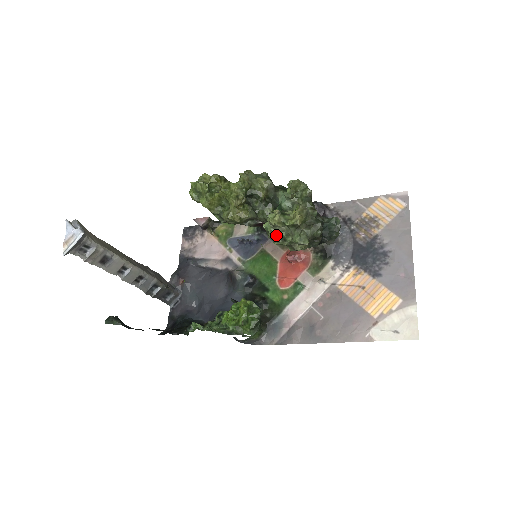
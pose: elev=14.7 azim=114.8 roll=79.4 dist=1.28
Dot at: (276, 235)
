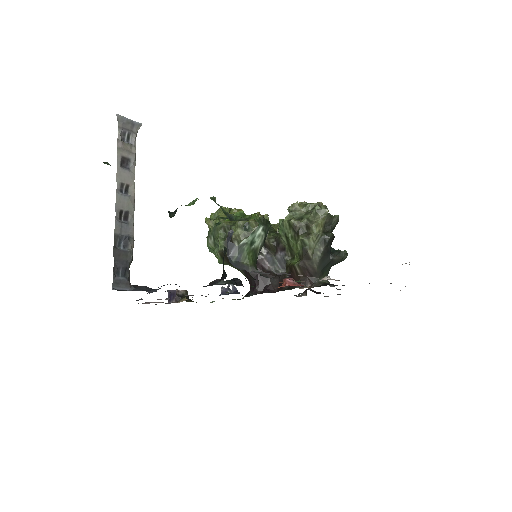
Dot at: (293, 218)
